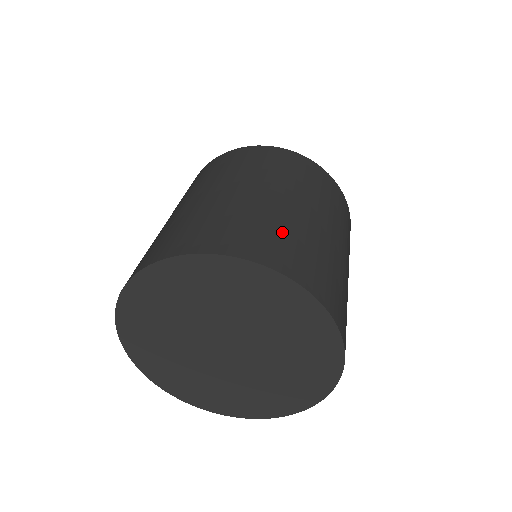
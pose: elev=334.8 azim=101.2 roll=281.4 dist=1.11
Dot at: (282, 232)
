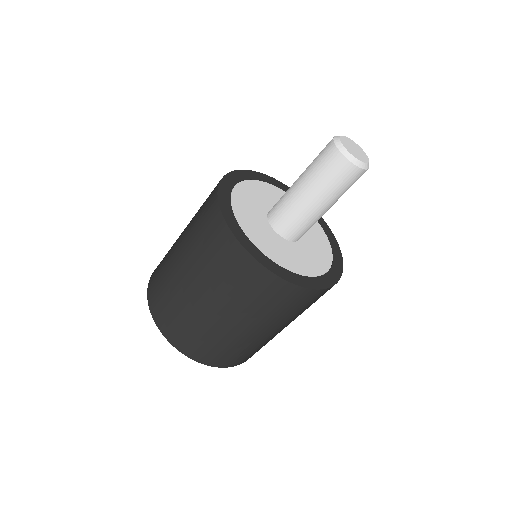
Dot at: (185, 323)
